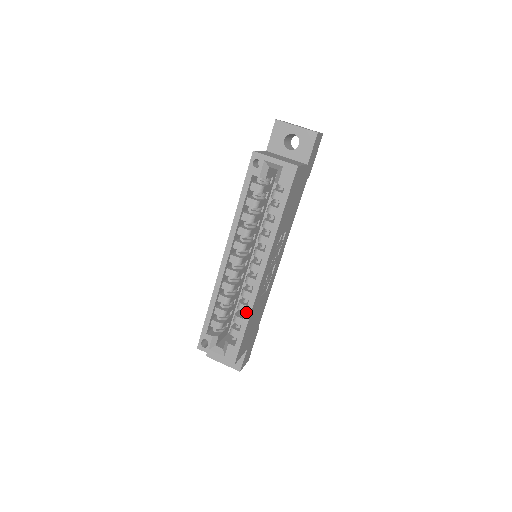
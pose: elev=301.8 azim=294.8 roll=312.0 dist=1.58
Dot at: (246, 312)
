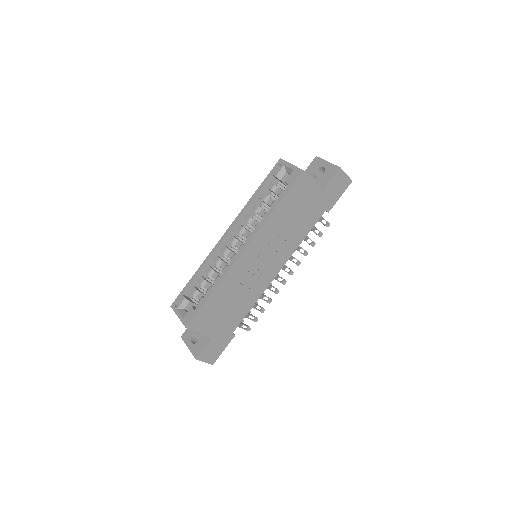
Dot at: (217, 281)
